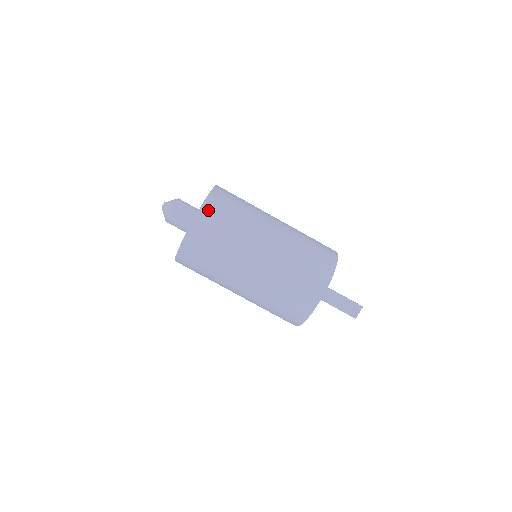
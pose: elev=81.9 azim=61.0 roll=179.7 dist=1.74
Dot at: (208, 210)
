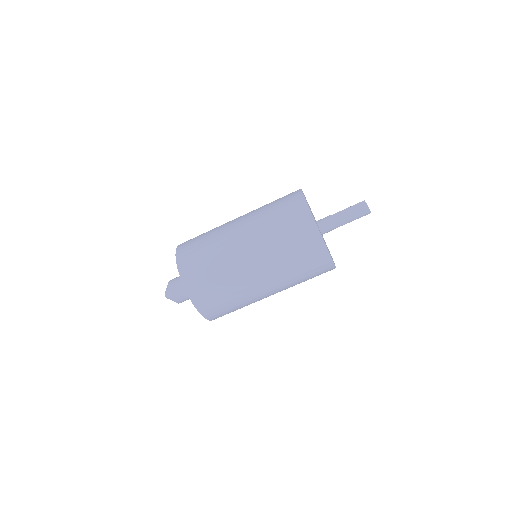
Dot at: (182, 248)
